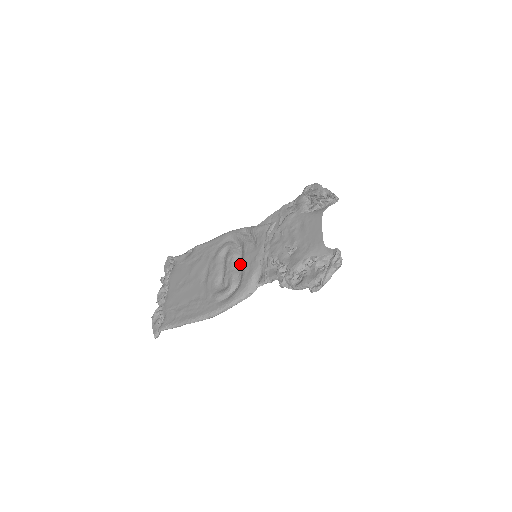
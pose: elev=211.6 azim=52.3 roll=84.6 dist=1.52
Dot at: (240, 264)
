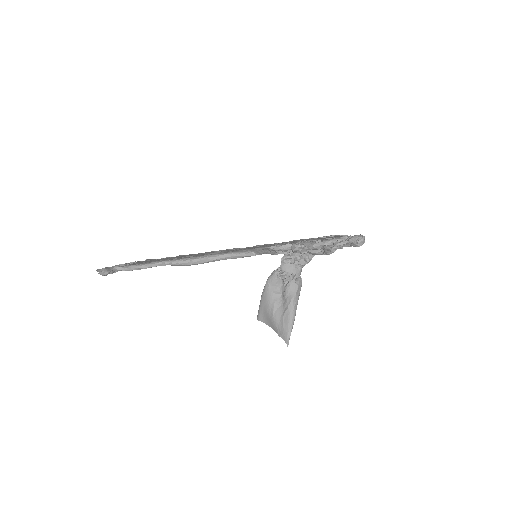
Dot at: occluded
